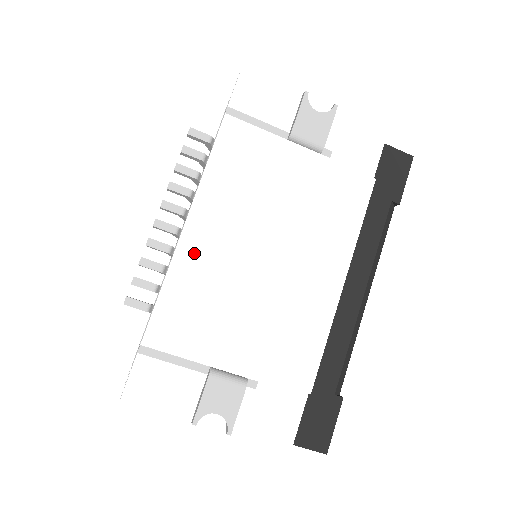
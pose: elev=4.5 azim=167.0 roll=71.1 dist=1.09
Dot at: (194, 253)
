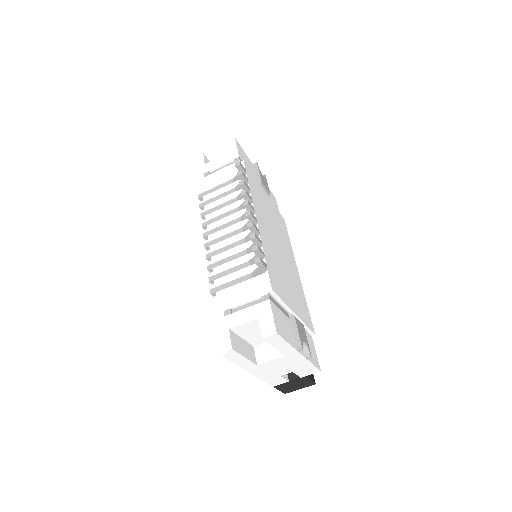
Dot at: (264, 238)
